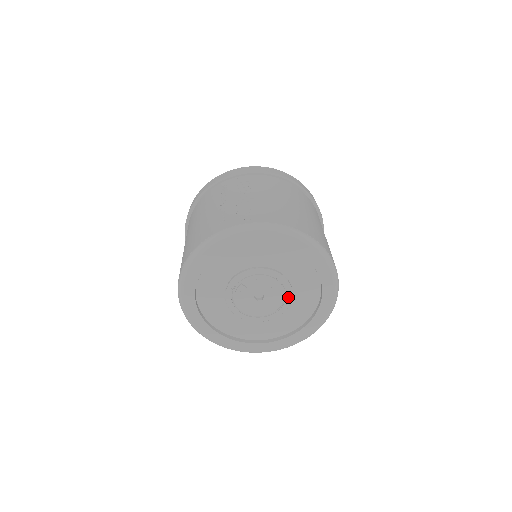
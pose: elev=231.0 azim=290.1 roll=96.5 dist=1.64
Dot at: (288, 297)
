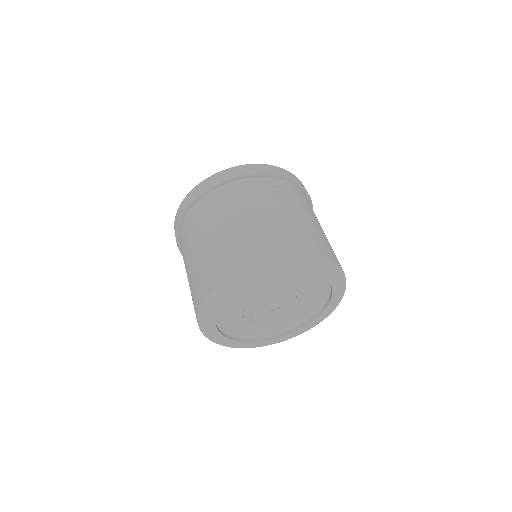
Dot at: (291, 316)
